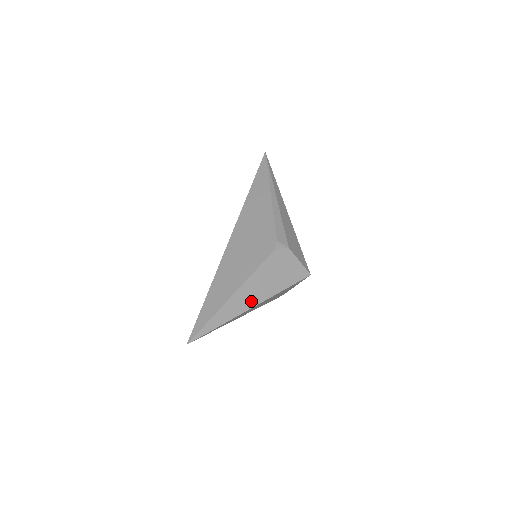
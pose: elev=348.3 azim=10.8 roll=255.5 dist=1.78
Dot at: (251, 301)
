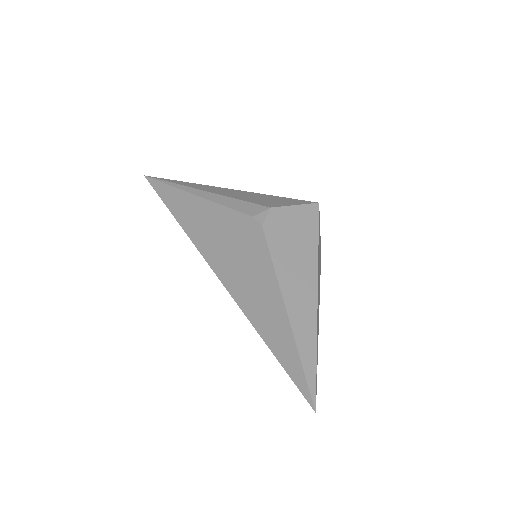
Dot at: (308, 294)
